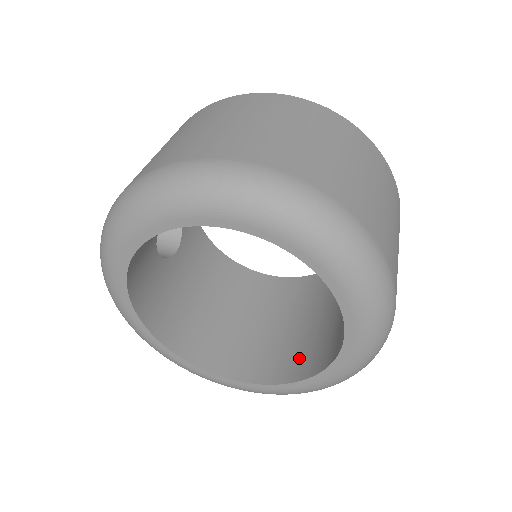
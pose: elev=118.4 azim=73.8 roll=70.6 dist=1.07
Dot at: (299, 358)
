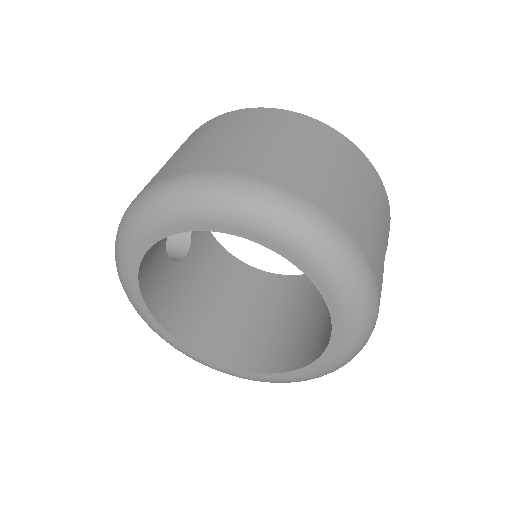
Dot at: (299, 349)
